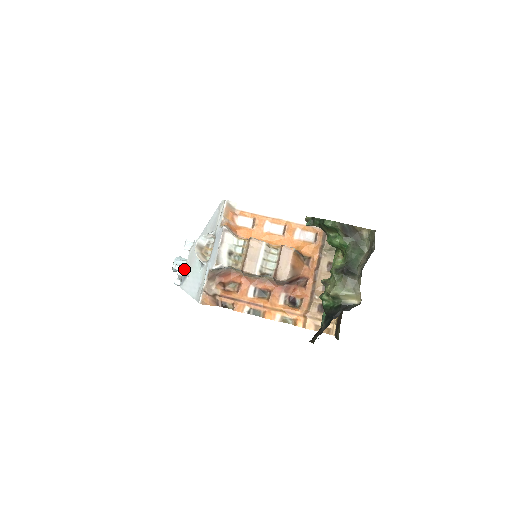
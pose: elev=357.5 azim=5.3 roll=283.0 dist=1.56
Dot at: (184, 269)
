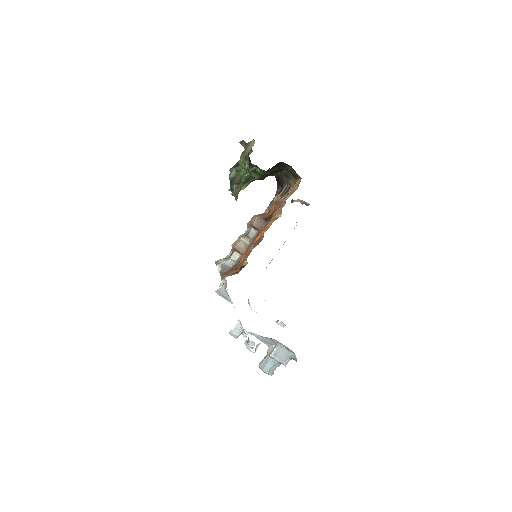
Dot at: (236, 324)
